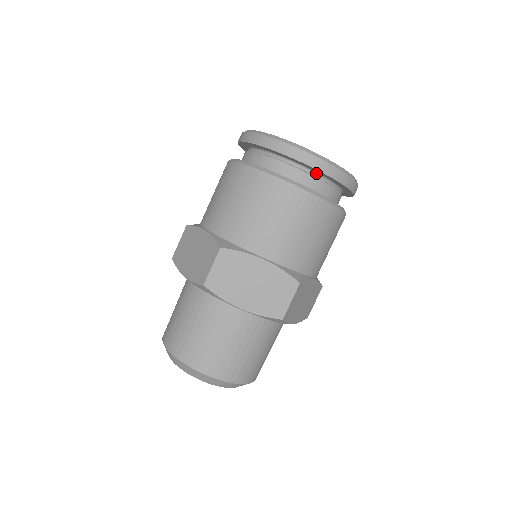
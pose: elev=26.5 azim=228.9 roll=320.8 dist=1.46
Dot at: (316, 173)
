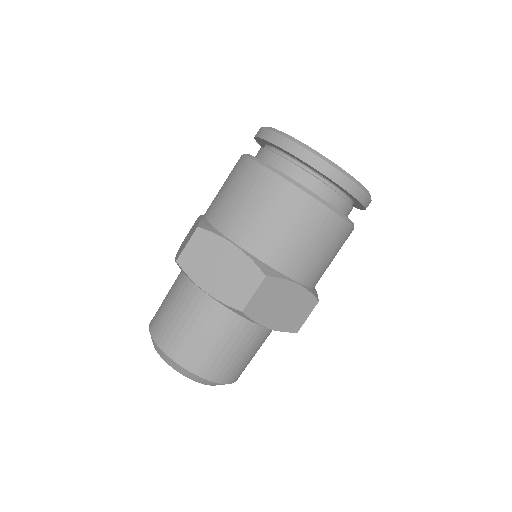
Dot at: (350, 198)
